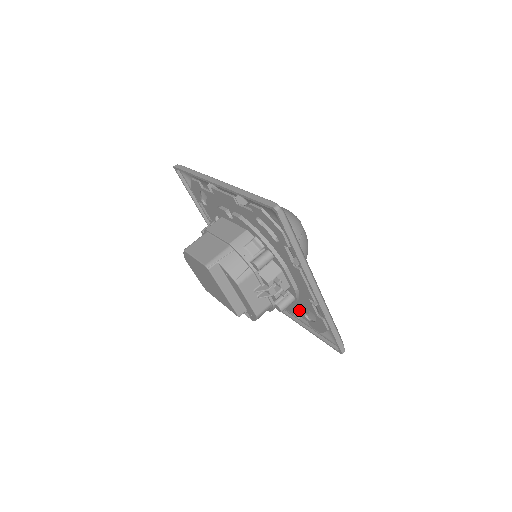
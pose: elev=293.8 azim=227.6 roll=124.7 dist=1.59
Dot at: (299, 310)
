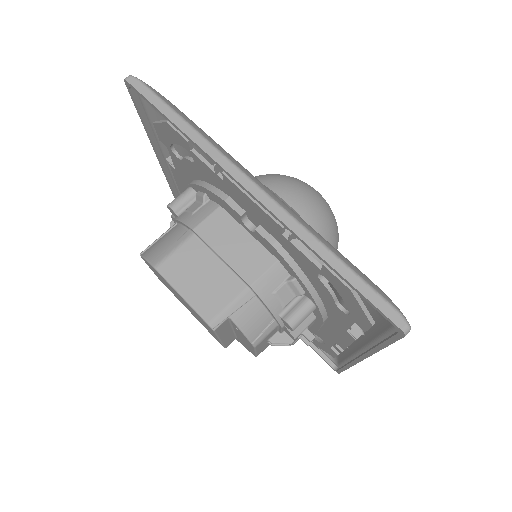
Dot at: occluded
